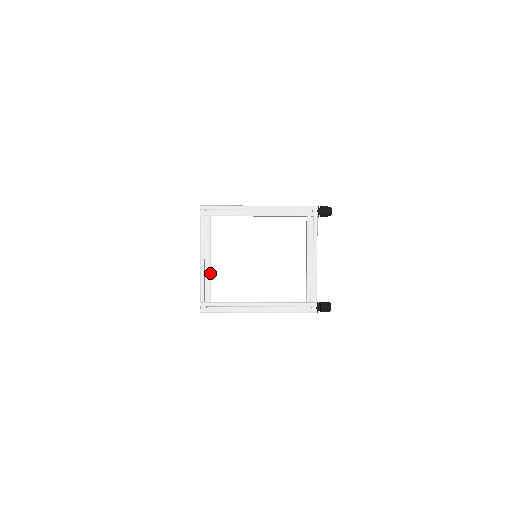
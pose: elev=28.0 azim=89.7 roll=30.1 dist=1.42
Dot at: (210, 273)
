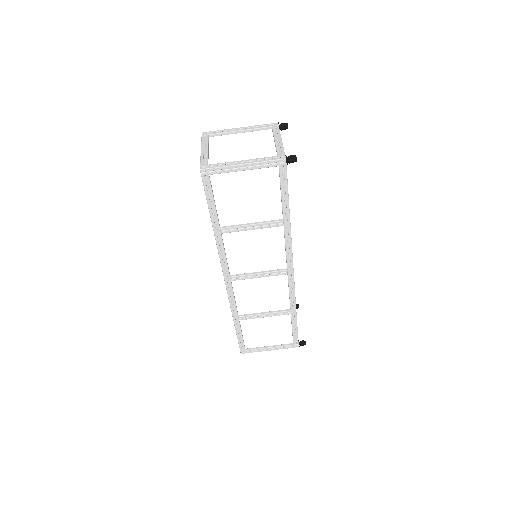
Dot at: (207, 154)
